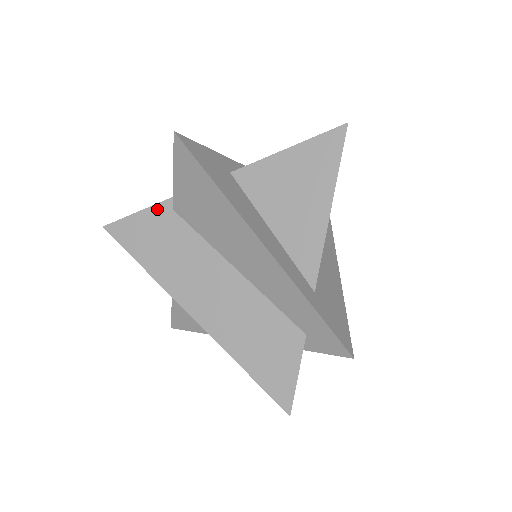
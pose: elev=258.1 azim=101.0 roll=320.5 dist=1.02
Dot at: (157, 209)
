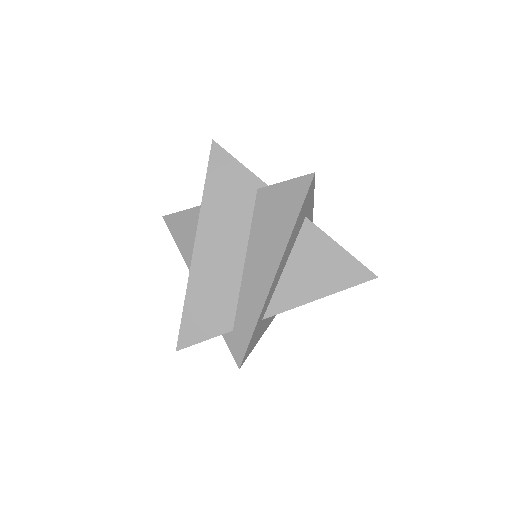
Dot at: (251, 177)
